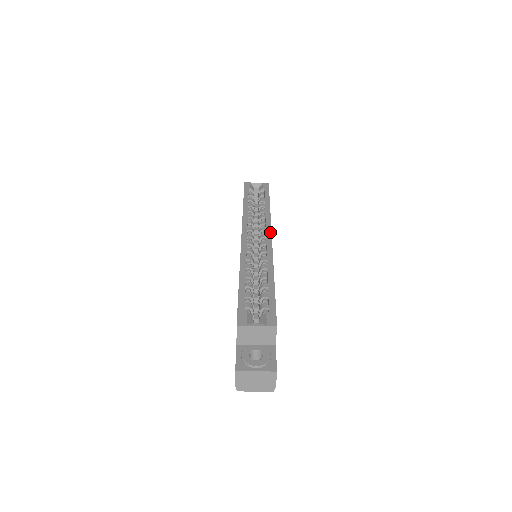
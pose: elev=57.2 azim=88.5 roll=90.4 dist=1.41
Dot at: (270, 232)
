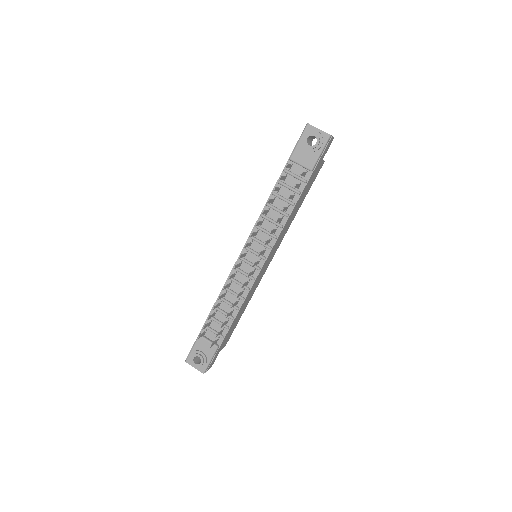
Dot at: (268, 265)
